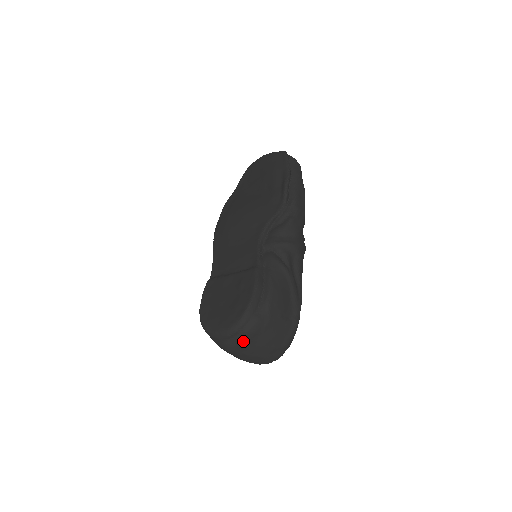
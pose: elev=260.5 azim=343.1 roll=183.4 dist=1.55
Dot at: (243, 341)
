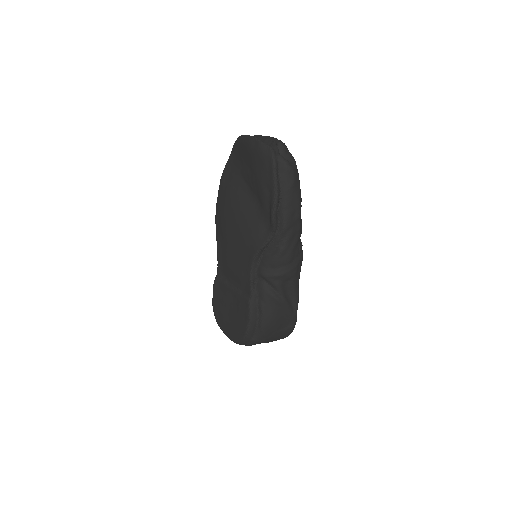
Dot at: occluded
